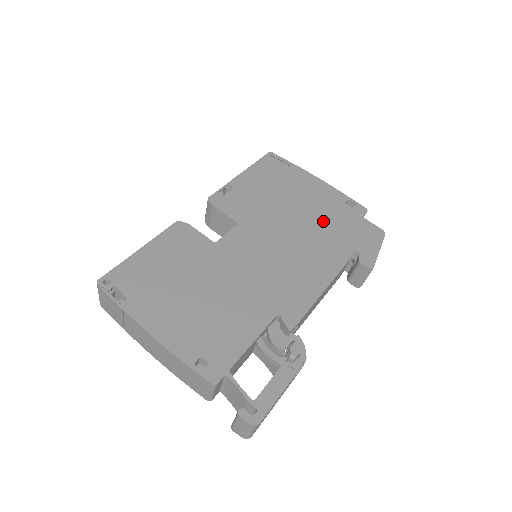
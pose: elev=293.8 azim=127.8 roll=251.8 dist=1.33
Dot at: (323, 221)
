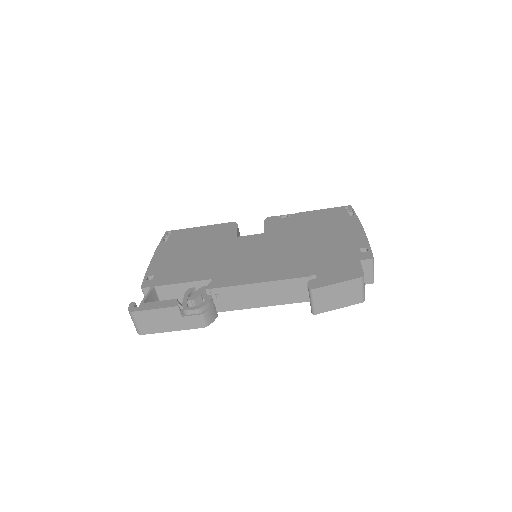
Dot at: (321, 251)
